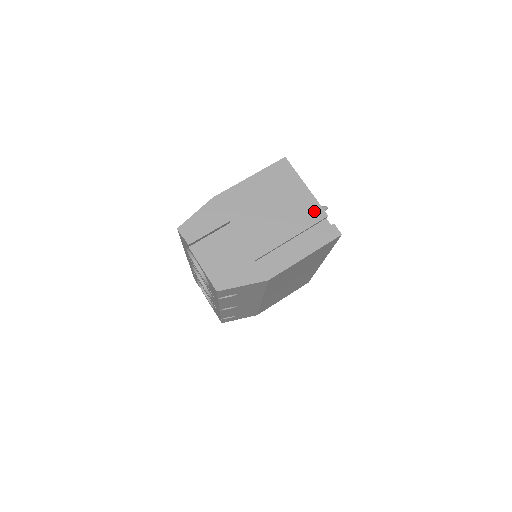
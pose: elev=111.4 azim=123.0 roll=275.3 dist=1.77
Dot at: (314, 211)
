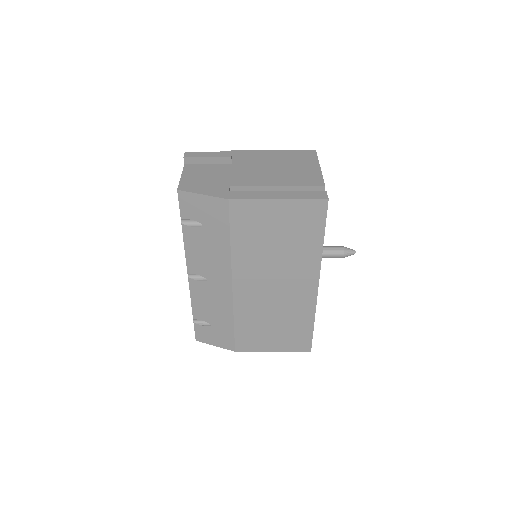
Dot at: (314, 180)
